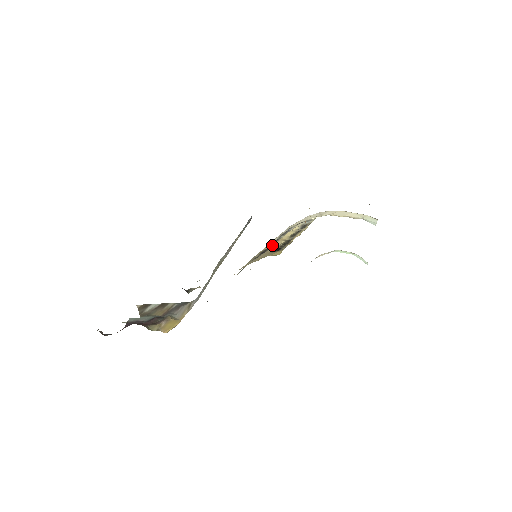
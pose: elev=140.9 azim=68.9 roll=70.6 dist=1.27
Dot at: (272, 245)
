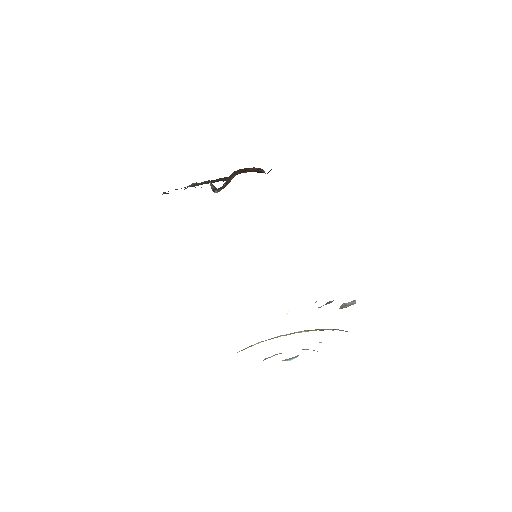
Dot at: occluded
